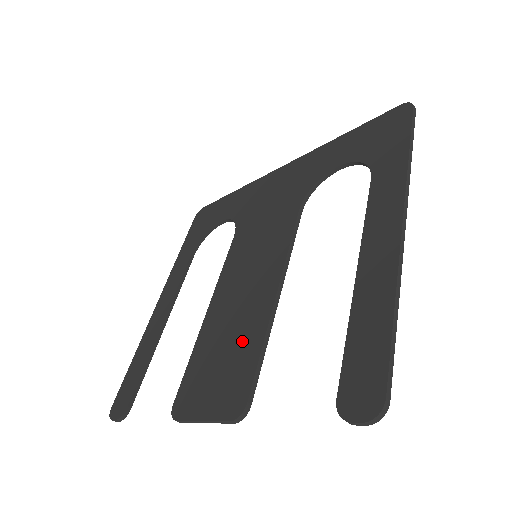
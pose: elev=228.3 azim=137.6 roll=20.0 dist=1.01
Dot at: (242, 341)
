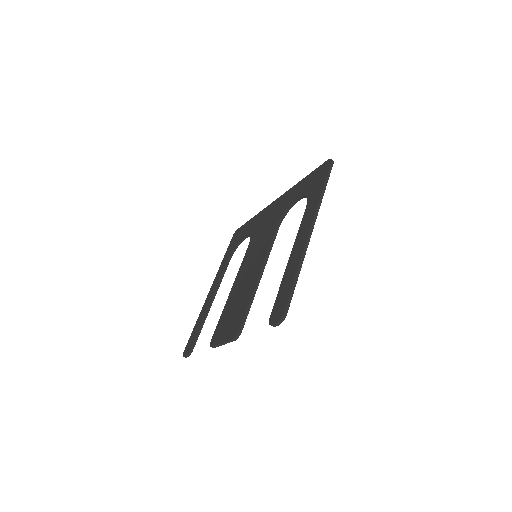
Dot at: (242, 302)
